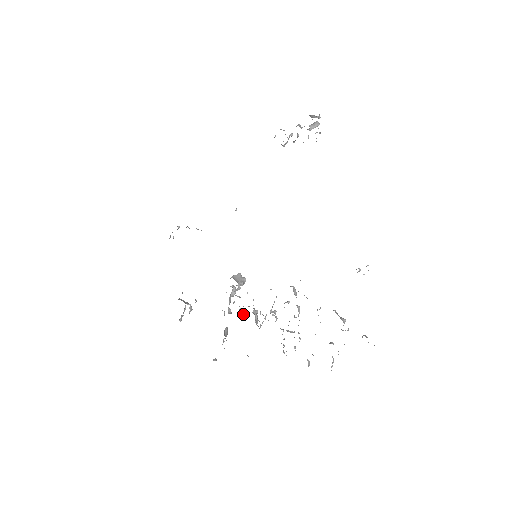
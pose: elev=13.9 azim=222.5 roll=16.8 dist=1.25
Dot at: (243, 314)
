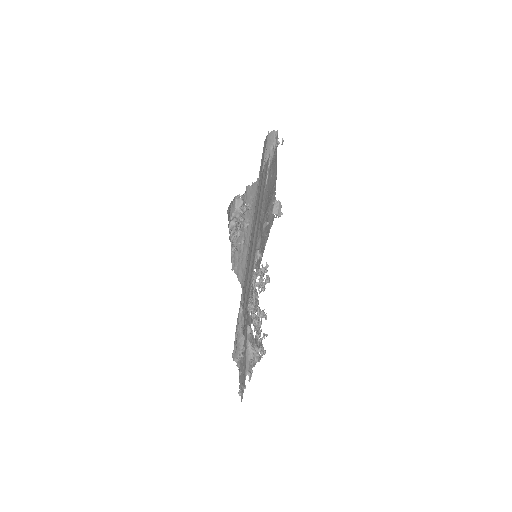
Dot at: (266, 270)
